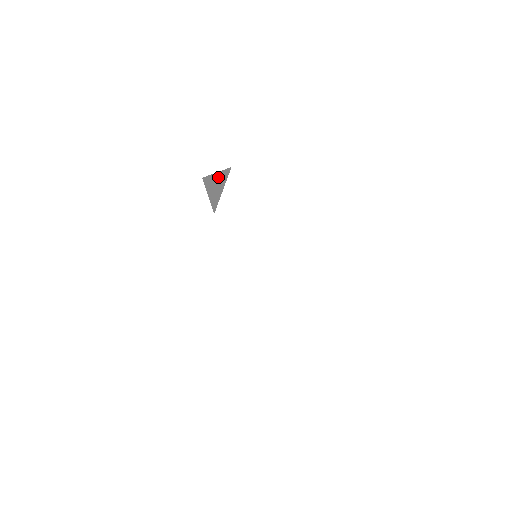
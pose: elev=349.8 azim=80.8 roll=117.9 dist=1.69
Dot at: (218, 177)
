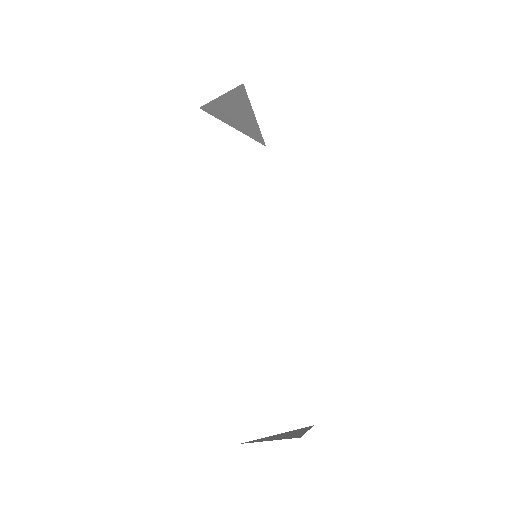
Dot at: (229, 101)
